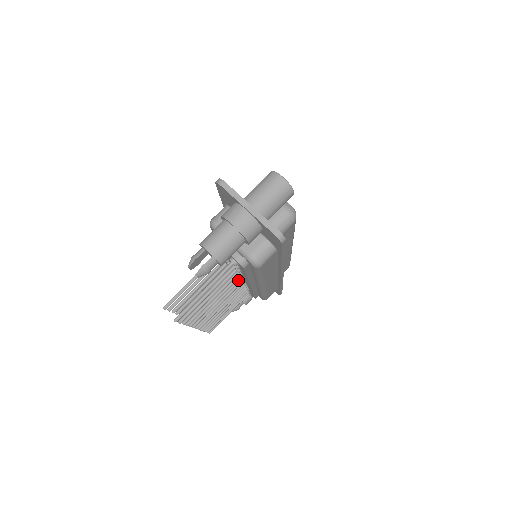
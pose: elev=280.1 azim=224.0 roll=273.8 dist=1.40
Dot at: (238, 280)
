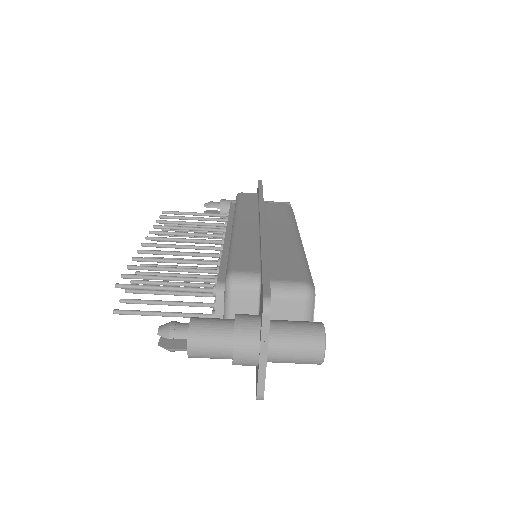
Dot at: occluded
